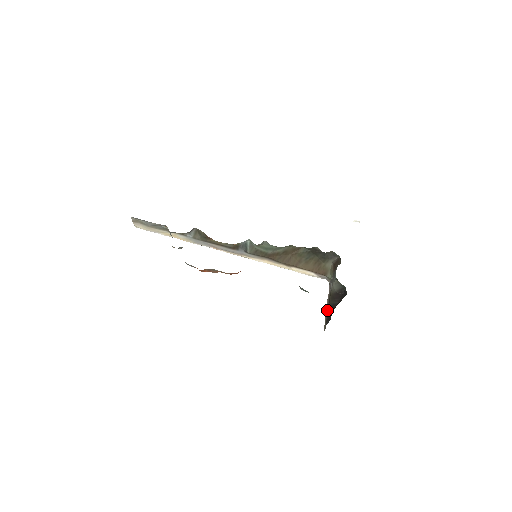
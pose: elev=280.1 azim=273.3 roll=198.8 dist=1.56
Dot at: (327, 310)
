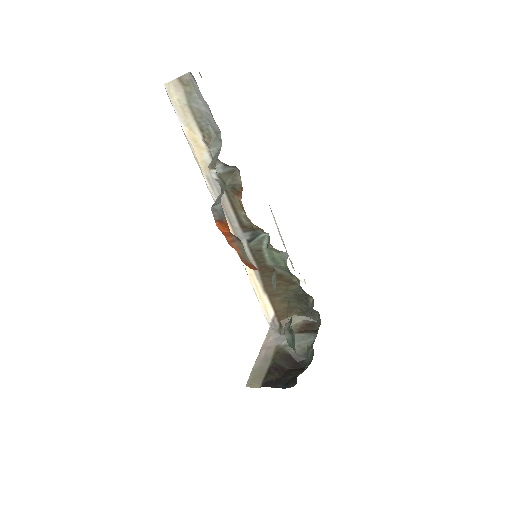
Dot at: (266, 365)
